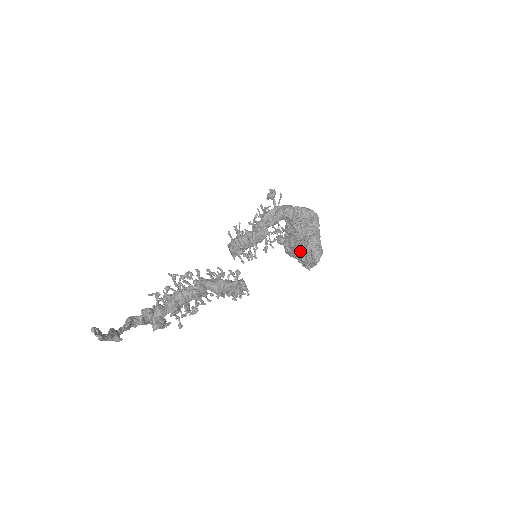
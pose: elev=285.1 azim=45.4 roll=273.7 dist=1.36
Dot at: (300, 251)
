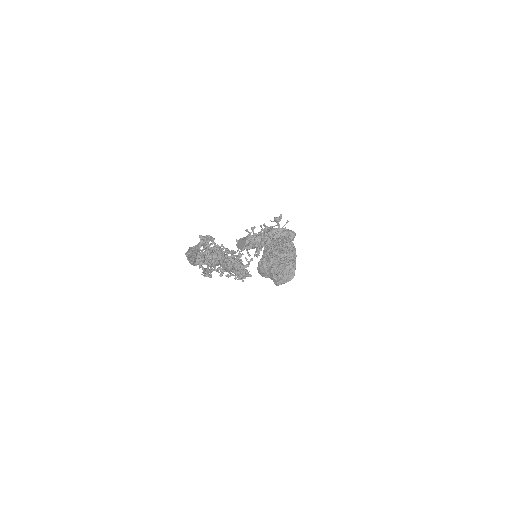
Dot at: (279, 268)
